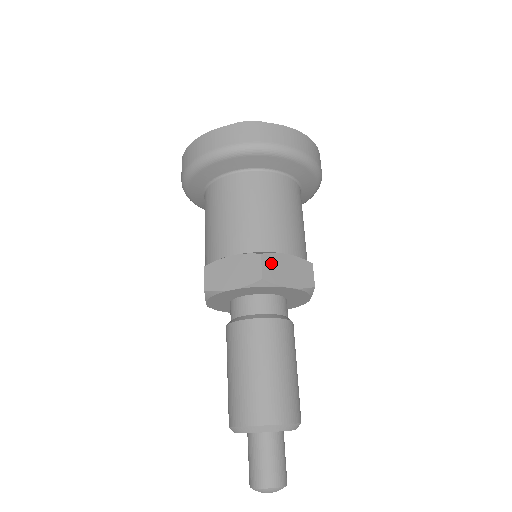
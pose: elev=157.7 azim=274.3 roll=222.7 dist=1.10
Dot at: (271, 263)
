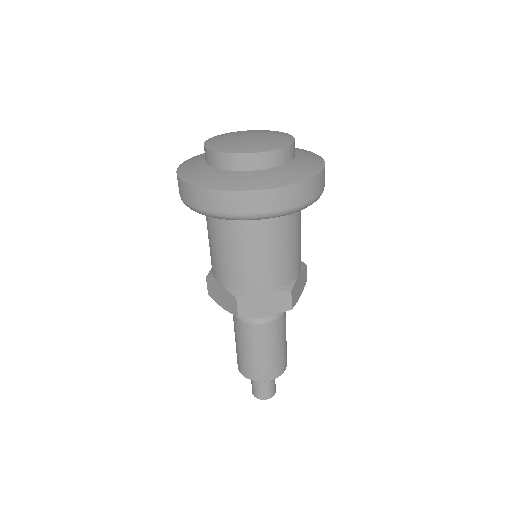
Dot at: (247, 303)
